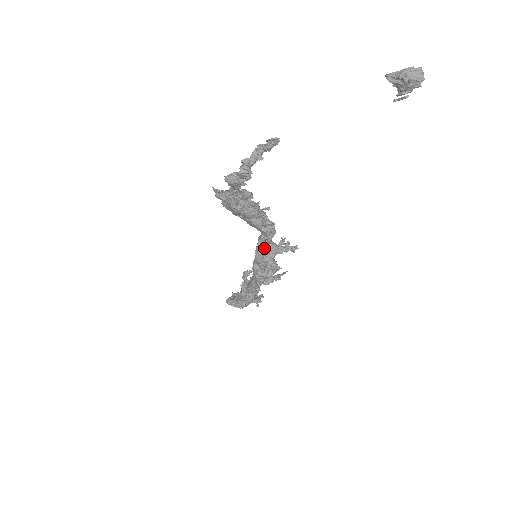
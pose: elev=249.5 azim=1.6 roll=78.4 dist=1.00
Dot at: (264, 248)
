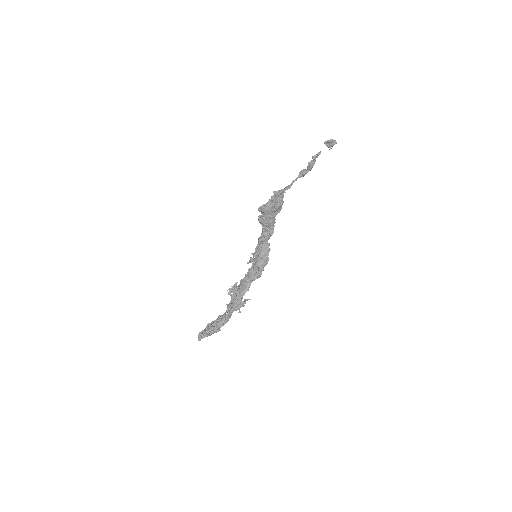
Dot at: (267, 243)
